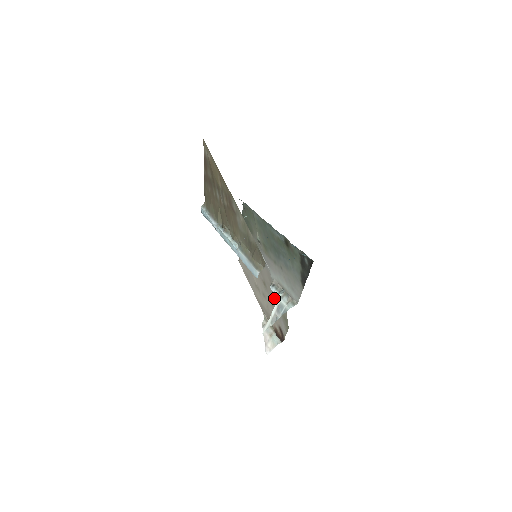
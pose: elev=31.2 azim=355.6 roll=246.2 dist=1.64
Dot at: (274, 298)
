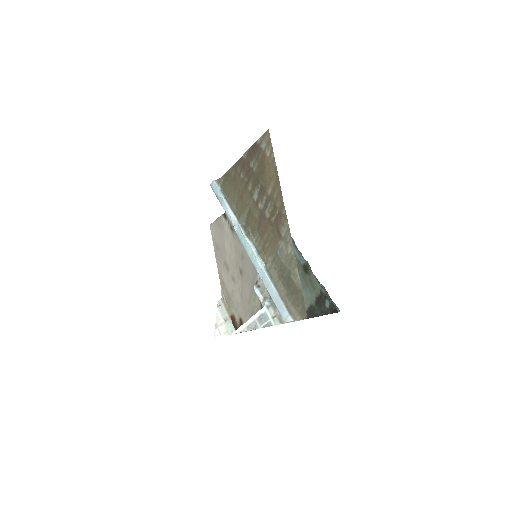
Dot at: (249, 293)
